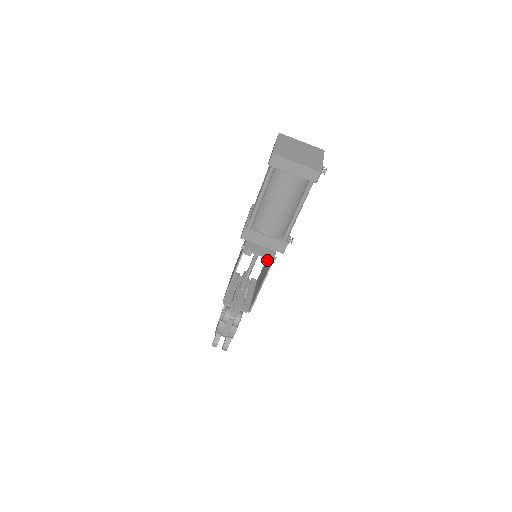
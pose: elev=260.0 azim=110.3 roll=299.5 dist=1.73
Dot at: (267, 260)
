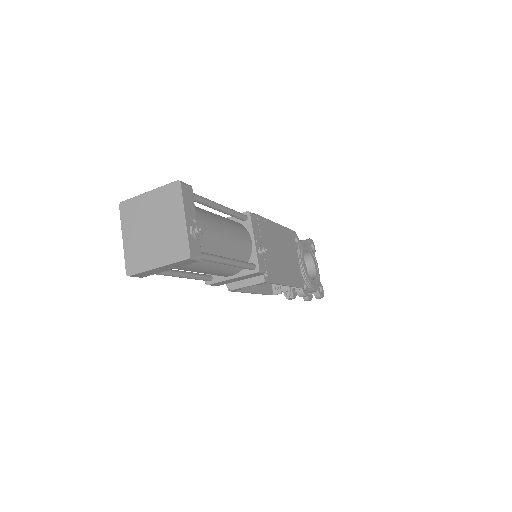
Dot at: (260, 284)
